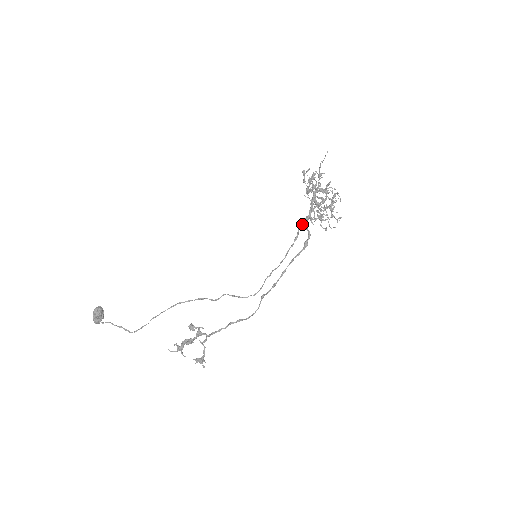
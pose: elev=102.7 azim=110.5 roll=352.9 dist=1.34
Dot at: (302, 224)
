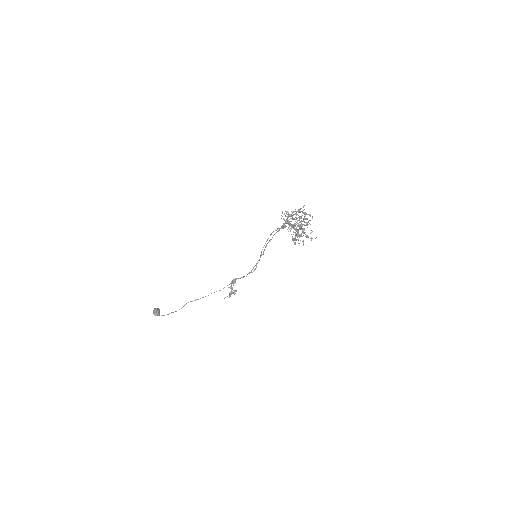
Dot at: occluded
